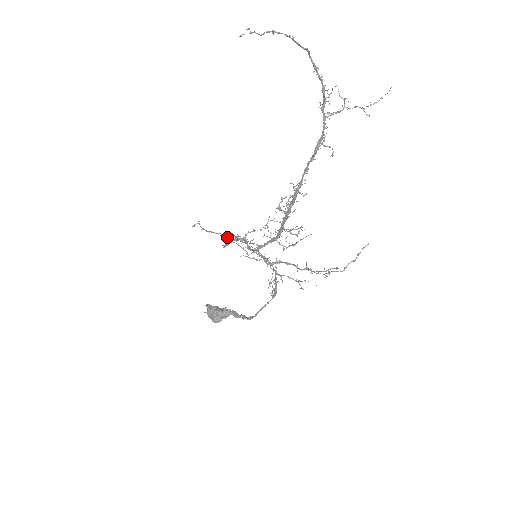
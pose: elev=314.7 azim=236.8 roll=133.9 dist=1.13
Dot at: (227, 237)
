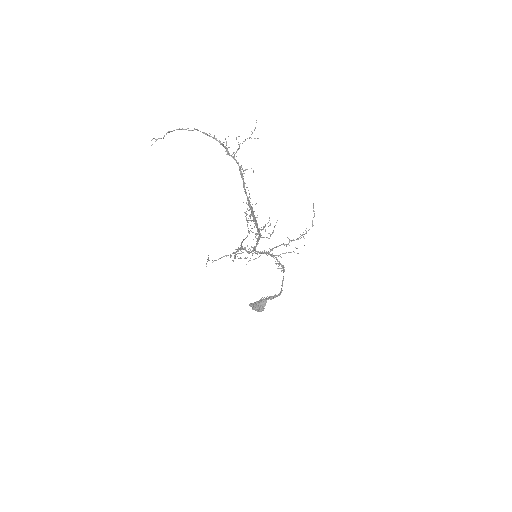
Dot at: occluded
